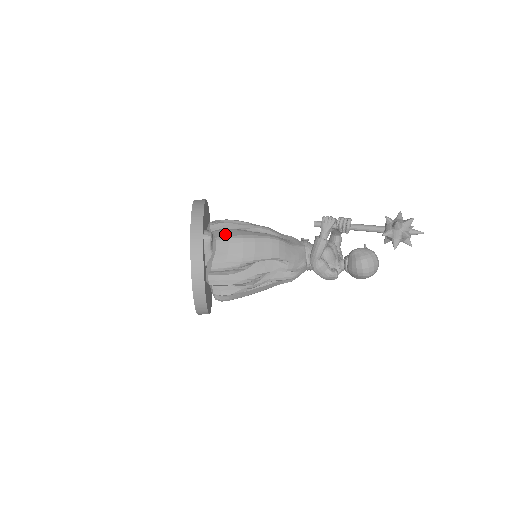
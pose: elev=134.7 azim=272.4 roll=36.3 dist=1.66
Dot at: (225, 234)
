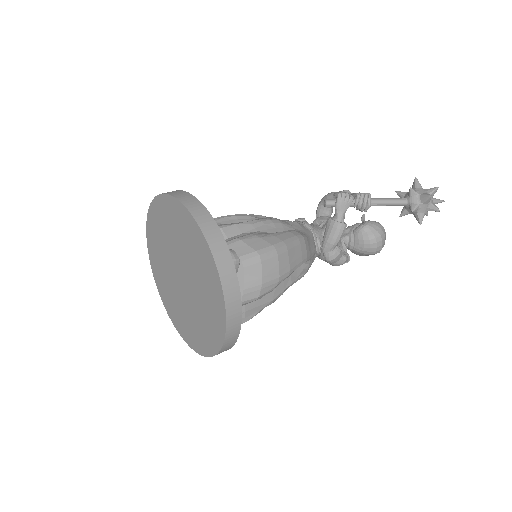
Dot at: (250, 248)
